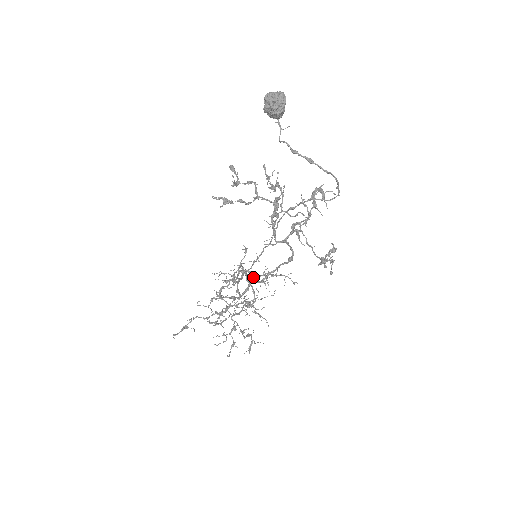
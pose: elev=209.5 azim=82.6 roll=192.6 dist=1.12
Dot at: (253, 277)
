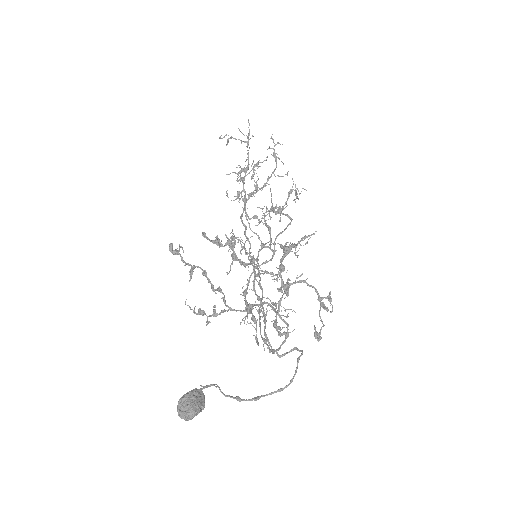
Dot at: (264, 343)
